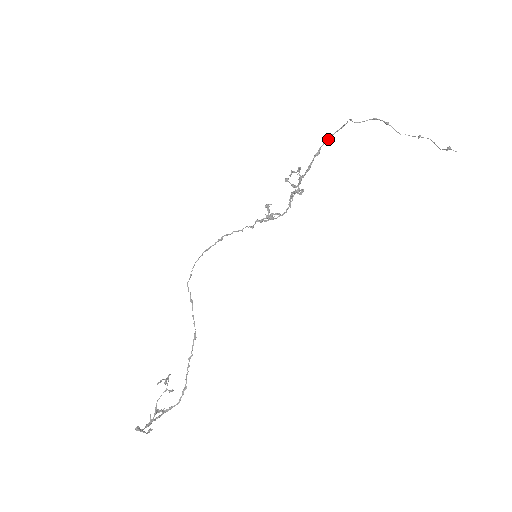
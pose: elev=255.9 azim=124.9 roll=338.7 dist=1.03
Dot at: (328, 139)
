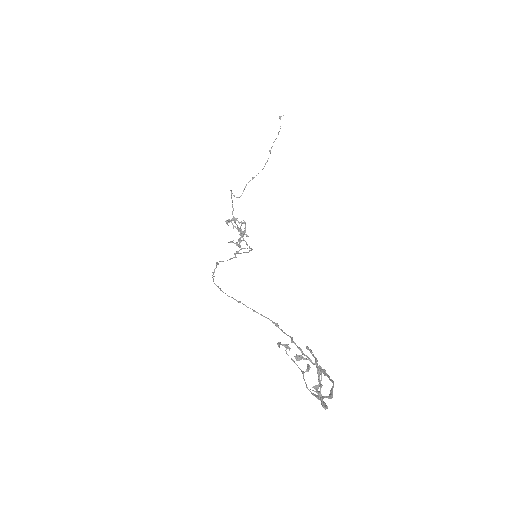
Dot at: (232, 211)
